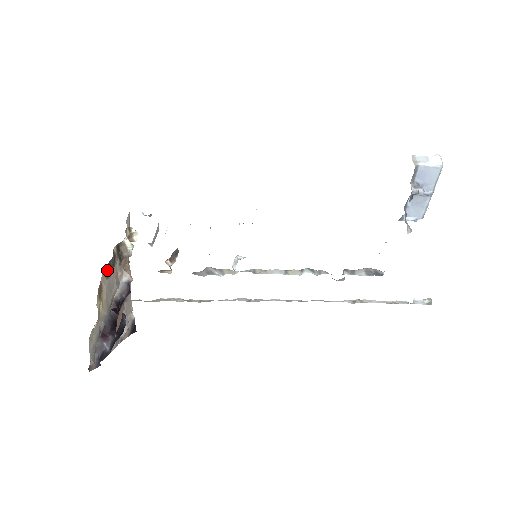
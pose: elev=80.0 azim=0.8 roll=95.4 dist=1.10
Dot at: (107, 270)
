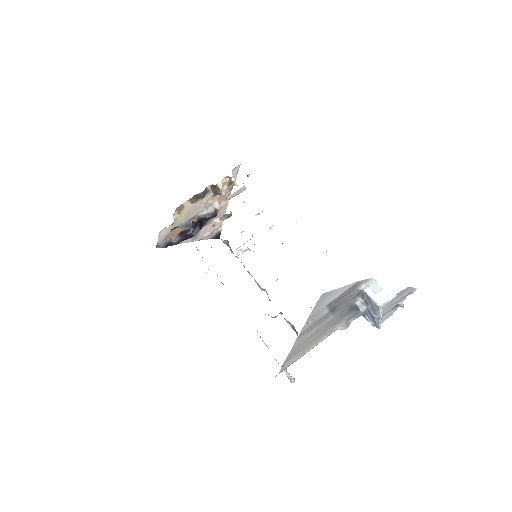
Dot at: (193, 198)
